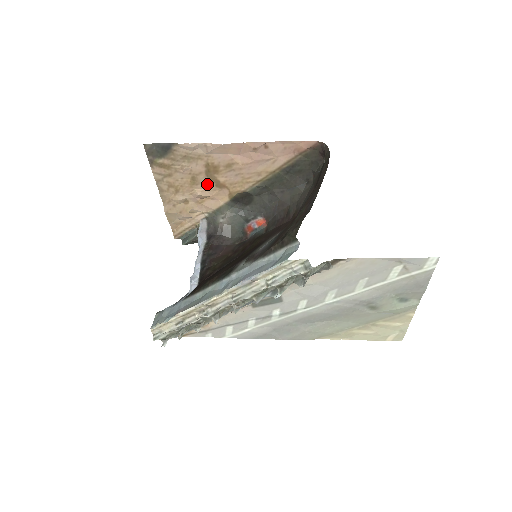
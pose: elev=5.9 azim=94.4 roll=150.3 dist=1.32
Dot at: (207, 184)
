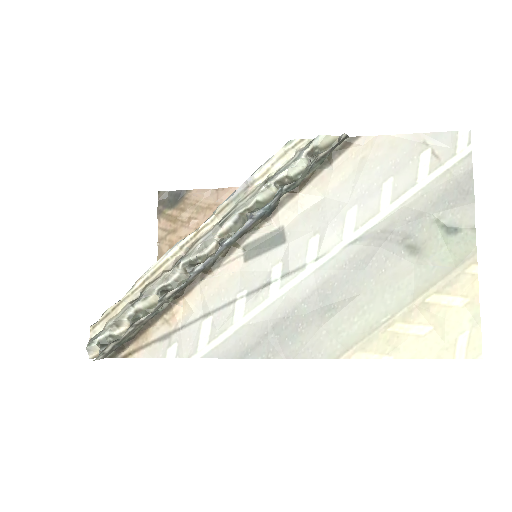
Dot at: occluded
